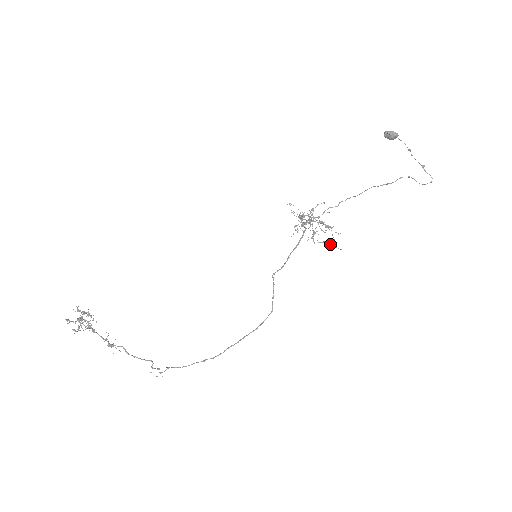
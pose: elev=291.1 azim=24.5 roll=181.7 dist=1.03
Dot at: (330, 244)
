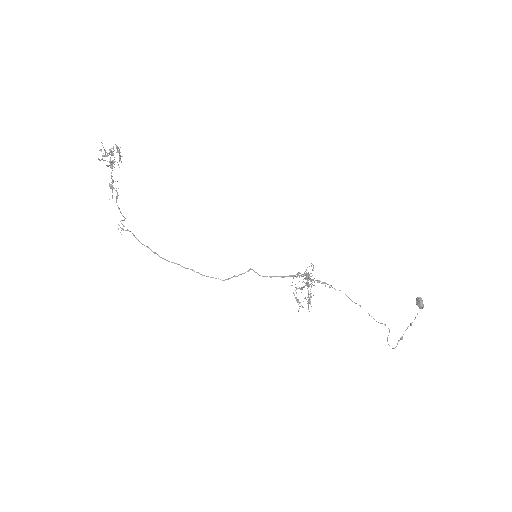
Dot at: occluded
